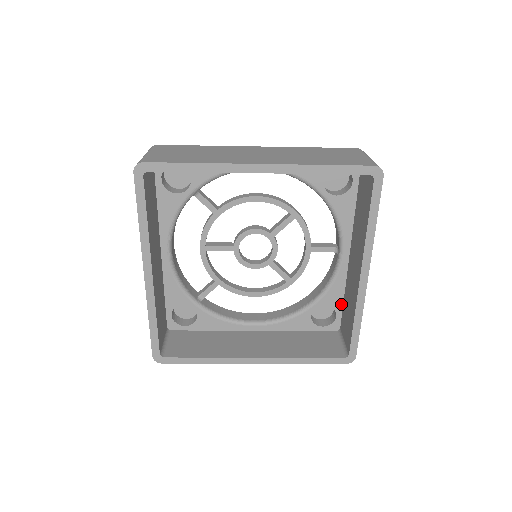
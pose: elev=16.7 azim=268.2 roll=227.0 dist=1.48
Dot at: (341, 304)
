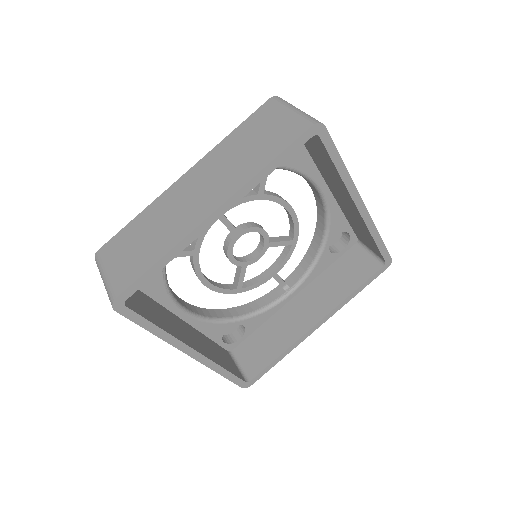
Dot at: (252, 331)
